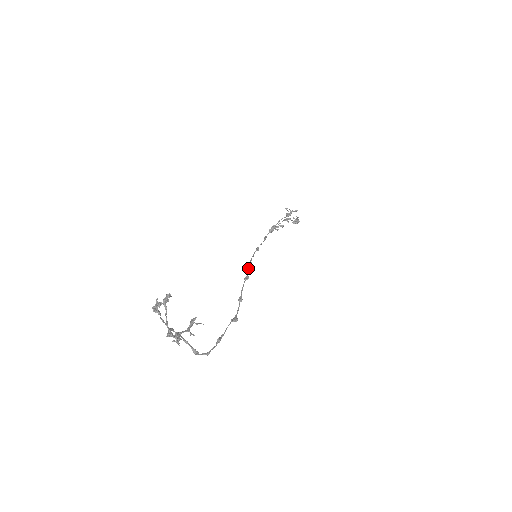
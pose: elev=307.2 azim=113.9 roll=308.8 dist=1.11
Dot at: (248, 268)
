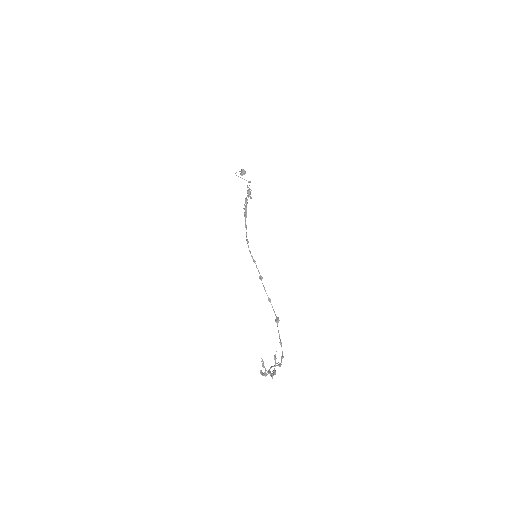
Dot at: occluded
